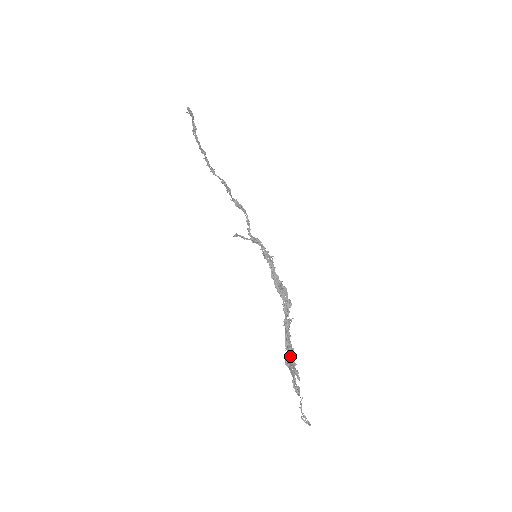
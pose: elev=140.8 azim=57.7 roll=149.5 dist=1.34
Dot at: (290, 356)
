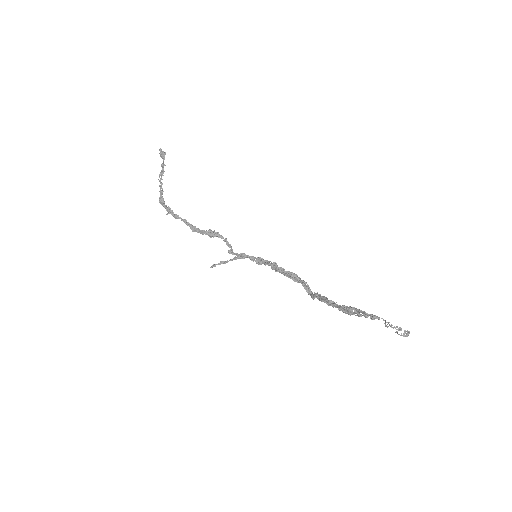
Dot at: (341, 309)
